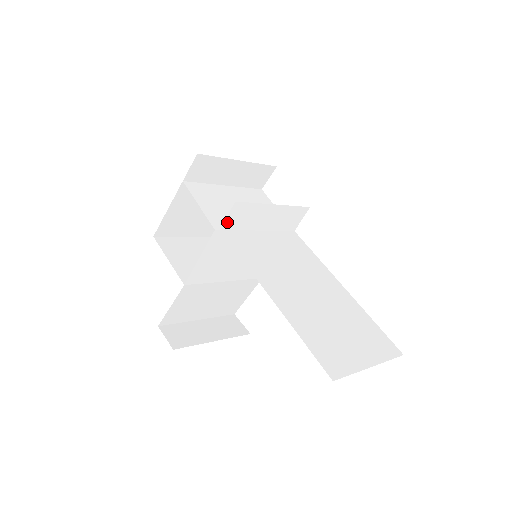
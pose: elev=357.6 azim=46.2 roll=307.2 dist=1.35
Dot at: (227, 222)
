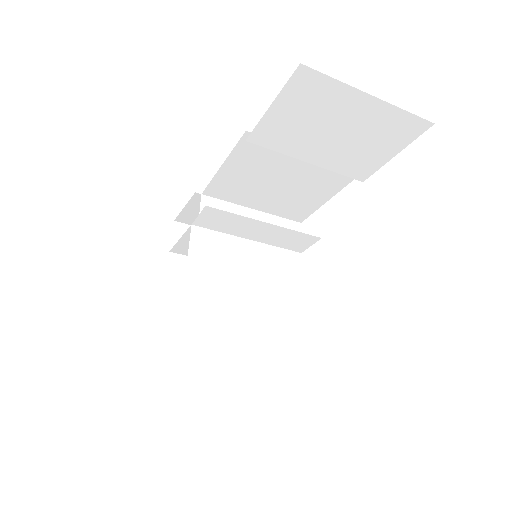
Dot at: occluded
